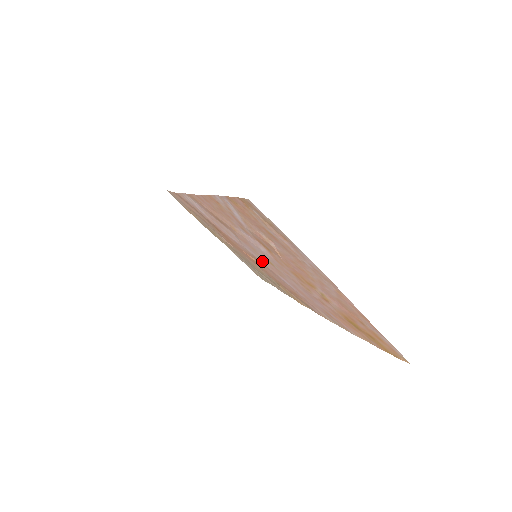
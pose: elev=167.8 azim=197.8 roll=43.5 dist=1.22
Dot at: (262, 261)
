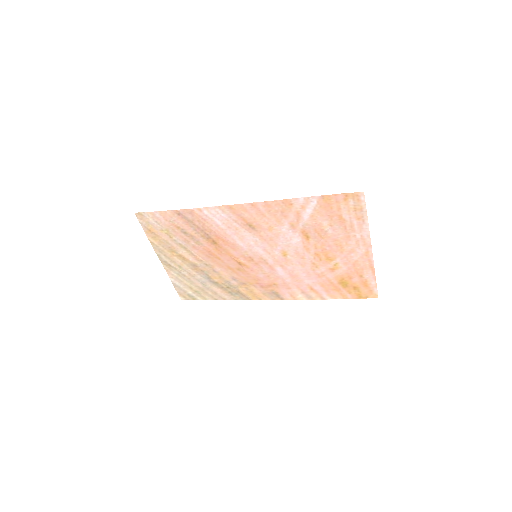
Dot at: (267, 257)
